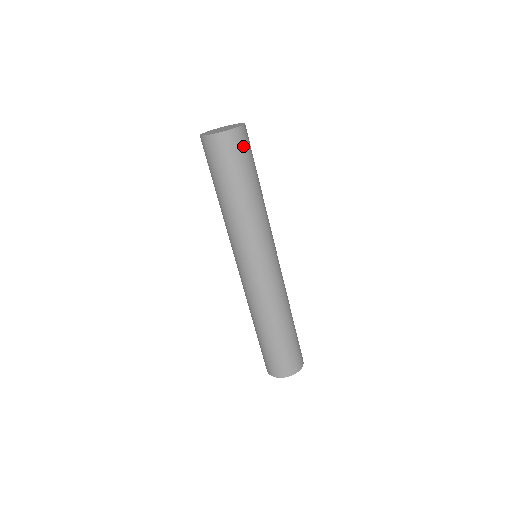
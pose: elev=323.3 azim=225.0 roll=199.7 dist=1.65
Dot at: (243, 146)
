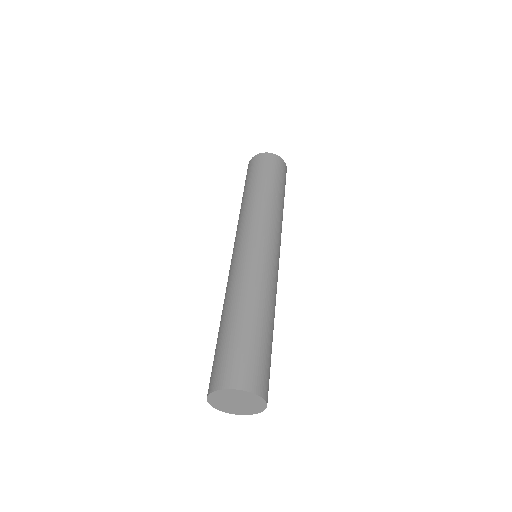
Dot at: (267, 163)
